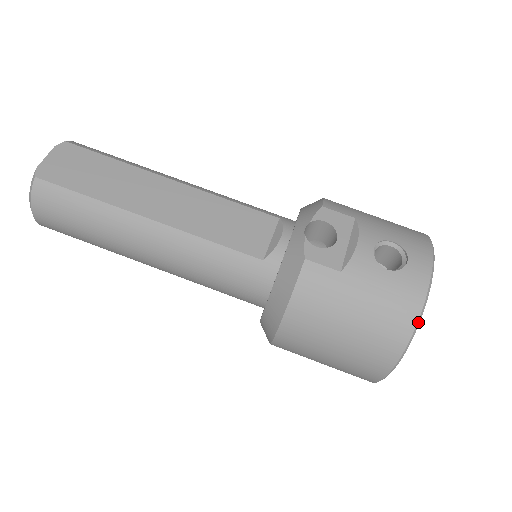
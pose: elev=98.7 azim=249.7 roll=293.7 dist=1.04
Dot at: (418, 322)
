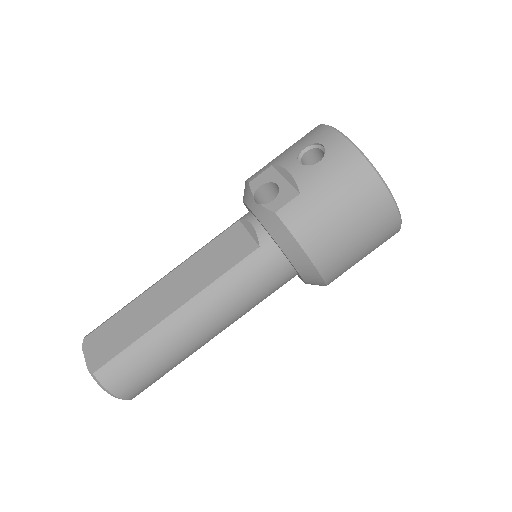
Dot at: (369, 162)
